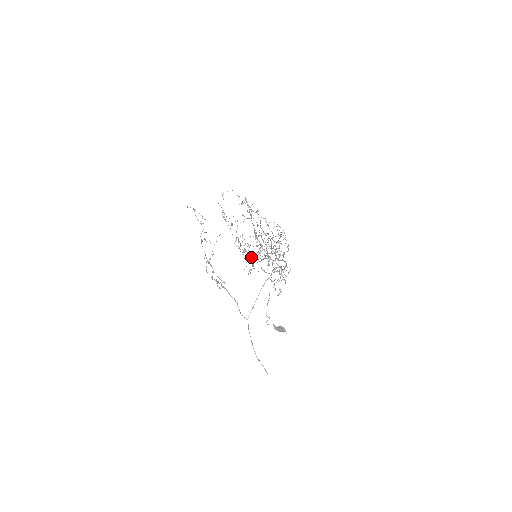
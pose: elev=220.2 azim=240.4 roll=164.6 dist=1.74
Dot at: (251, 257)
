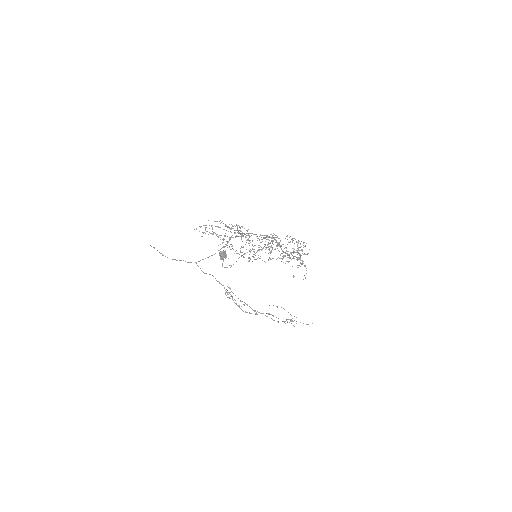
Dot at: occluded
